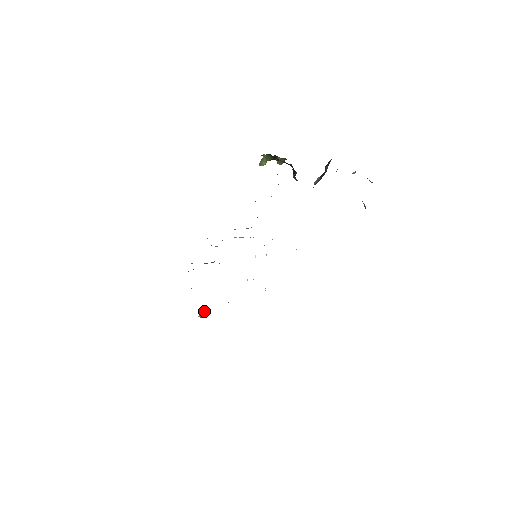
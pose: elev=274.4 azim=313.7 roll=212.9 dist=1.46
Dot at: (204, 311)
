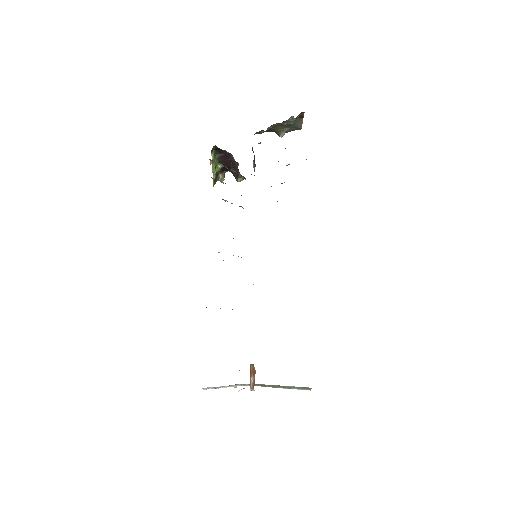
Dot at: (252, 368)
